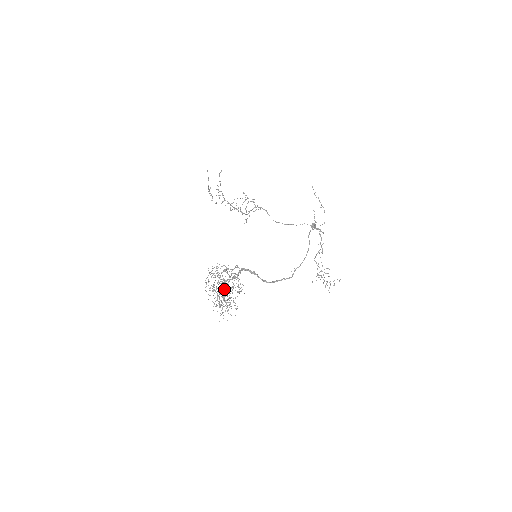
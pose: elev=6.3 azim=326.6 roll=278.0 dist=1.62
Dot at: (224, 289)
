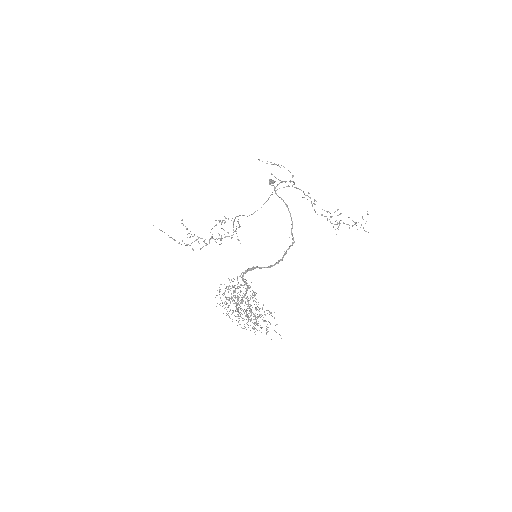
Dot at: (248, 308)
